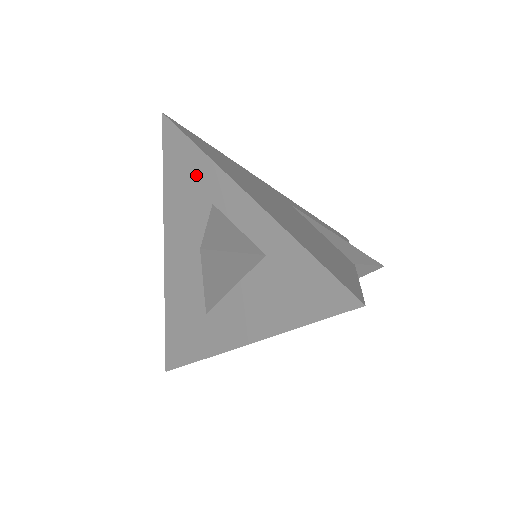
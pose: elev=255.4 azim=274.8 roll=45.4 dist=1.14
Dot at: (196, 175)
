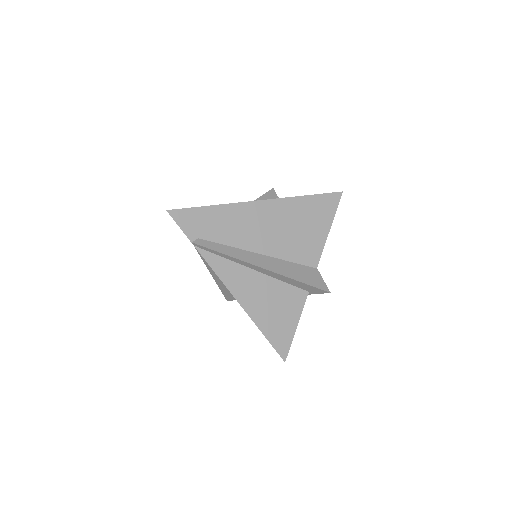
Dot at: occluded
